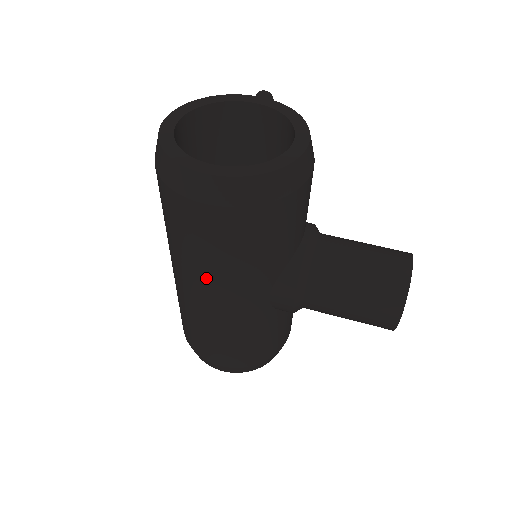
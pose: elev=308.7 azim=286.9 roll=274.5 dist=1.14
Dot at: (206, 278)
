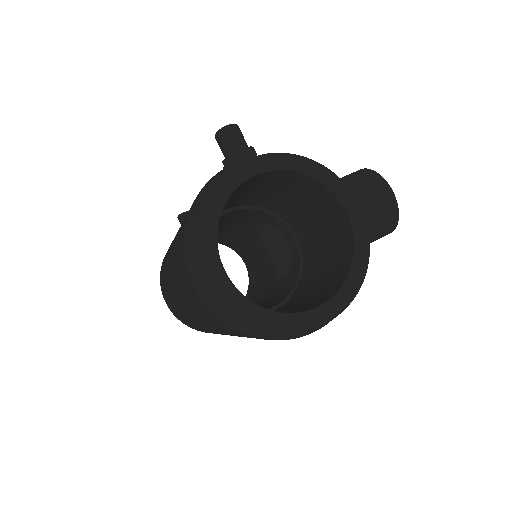
Dot at: occluded
